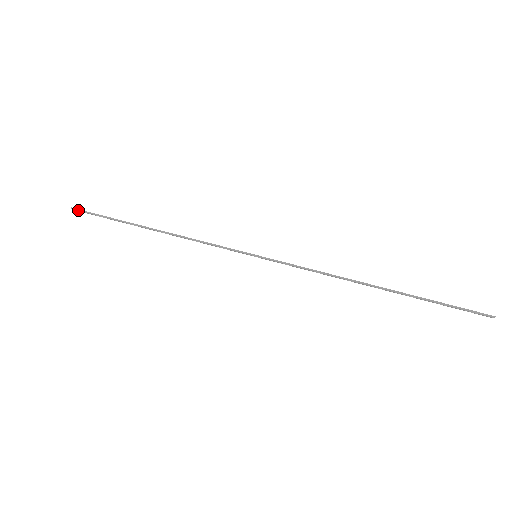
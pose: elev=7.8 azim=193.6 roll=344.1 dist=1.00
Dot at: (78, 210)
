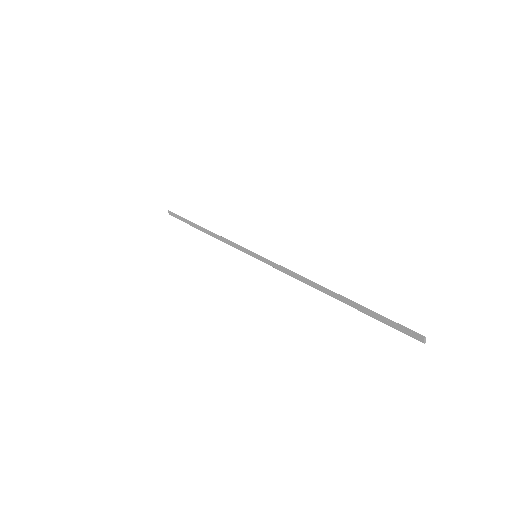
Dot at: (171, 212)
